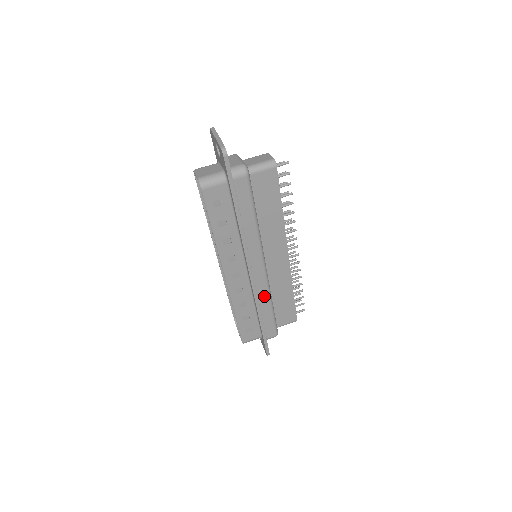
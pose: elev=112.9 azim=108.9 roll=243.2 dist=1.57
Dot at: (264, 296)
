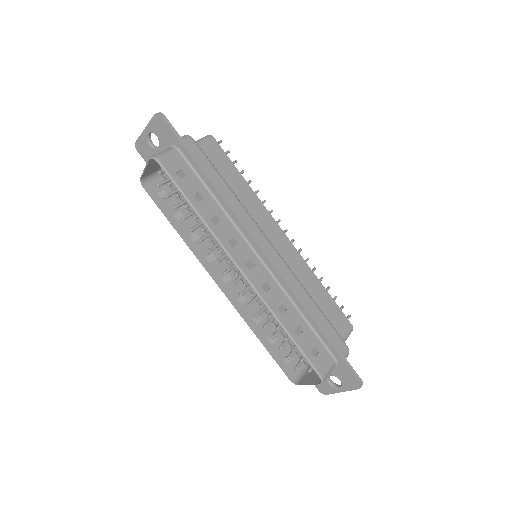
Dot at: (296, 287)
